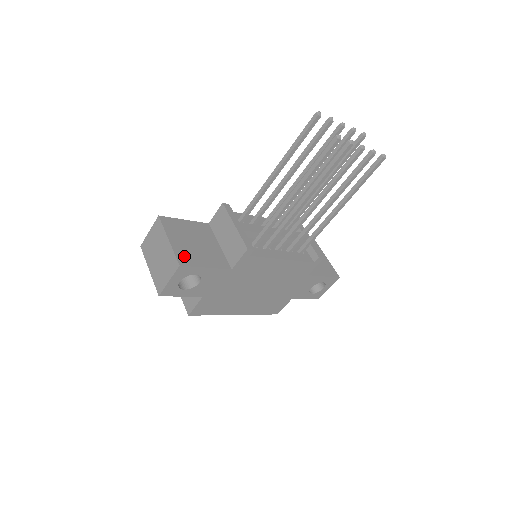
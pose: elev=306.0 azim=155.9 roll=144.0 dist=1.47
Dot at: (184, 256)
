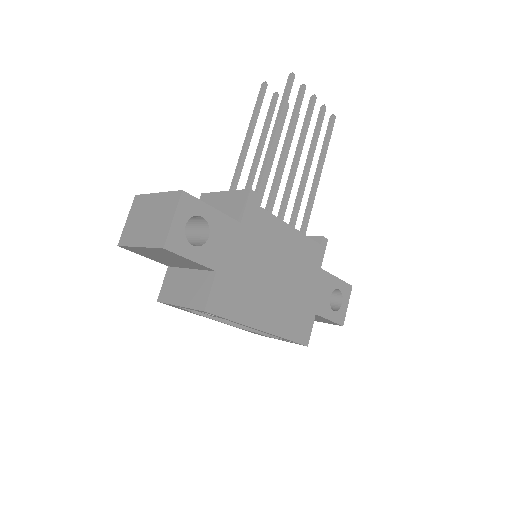
Dot at: occluded
